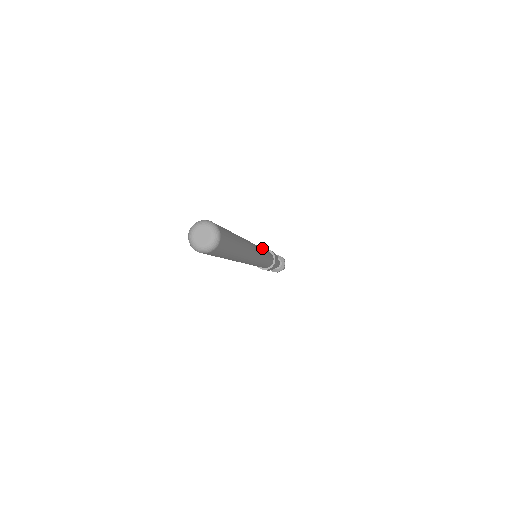
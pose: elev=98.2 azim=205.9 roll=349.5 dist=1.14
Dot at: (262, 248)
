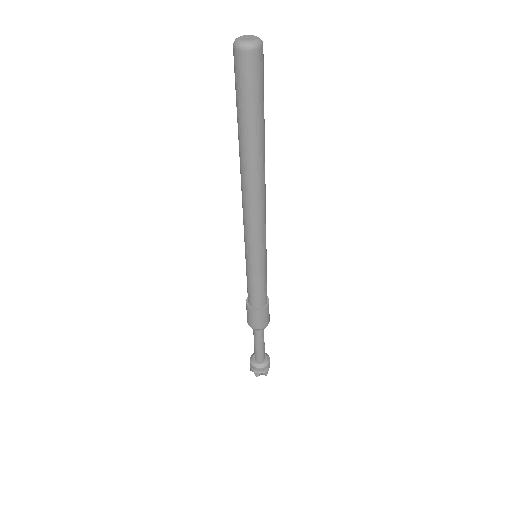
Dot at: occluded
